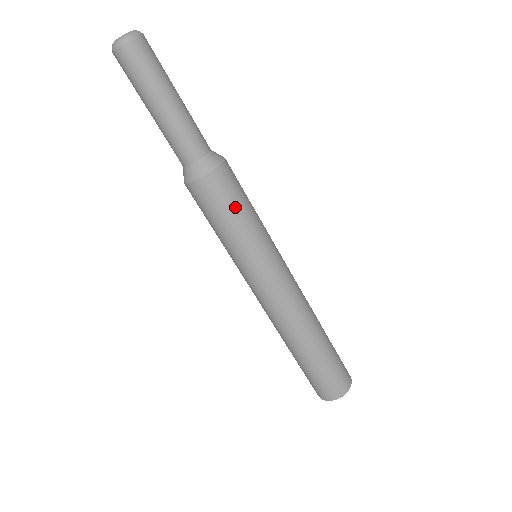
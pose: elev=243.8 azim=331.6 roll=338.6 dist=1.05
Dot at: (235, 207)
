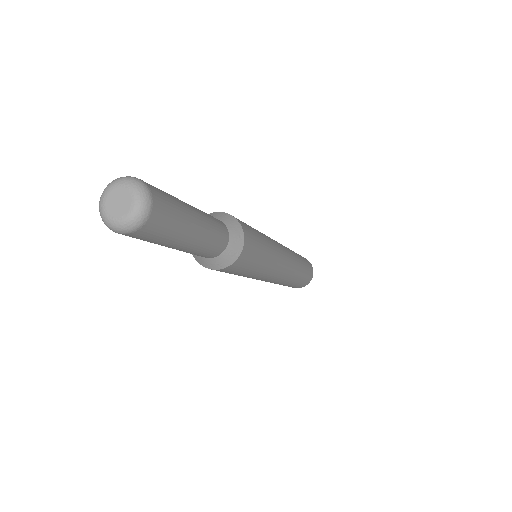
Dot at: (259, 249)
